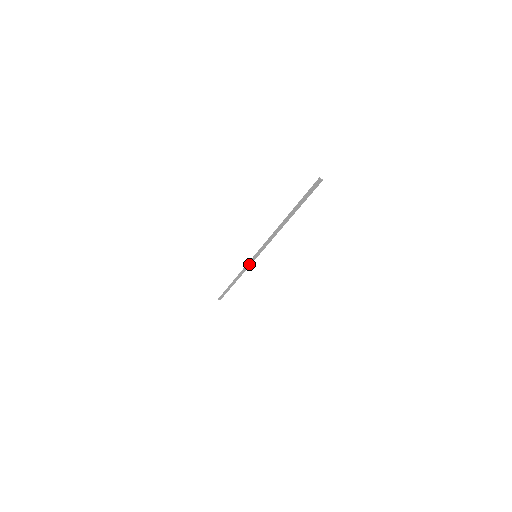
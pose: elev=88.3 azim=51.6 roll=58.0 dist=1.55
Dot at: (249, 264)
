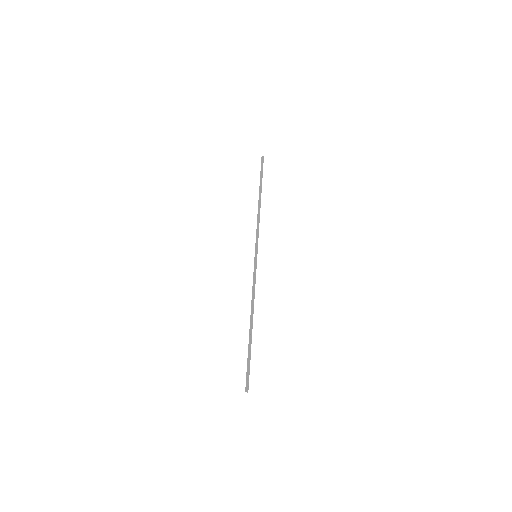
Dot at: (257, 239)
